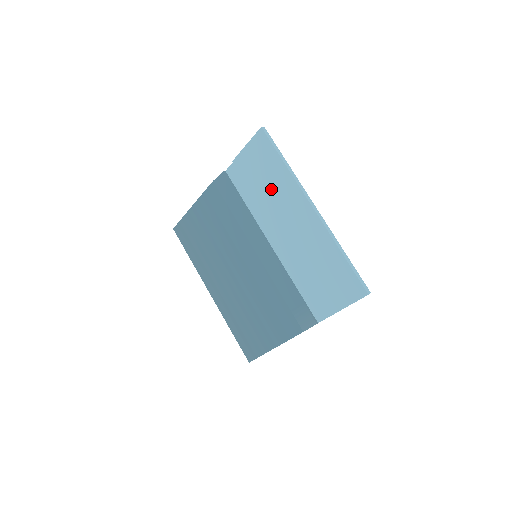
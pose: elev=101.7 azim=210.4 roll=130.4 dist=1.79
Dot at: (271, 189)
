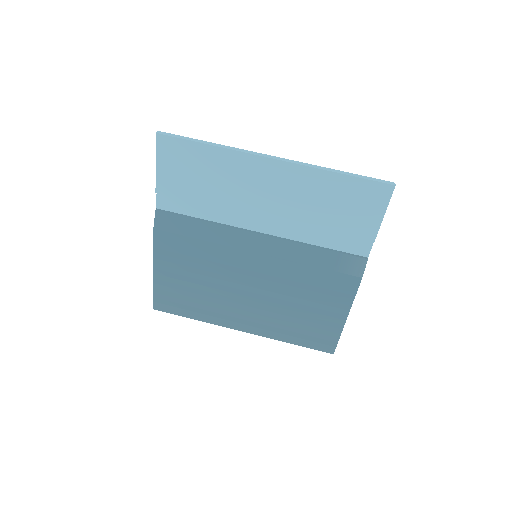
Dot at: (217, 181)
